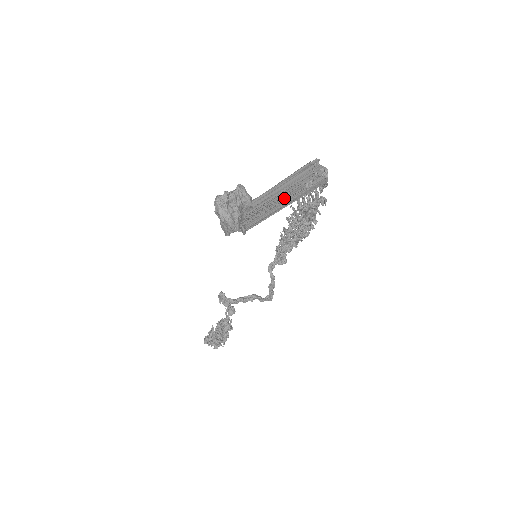
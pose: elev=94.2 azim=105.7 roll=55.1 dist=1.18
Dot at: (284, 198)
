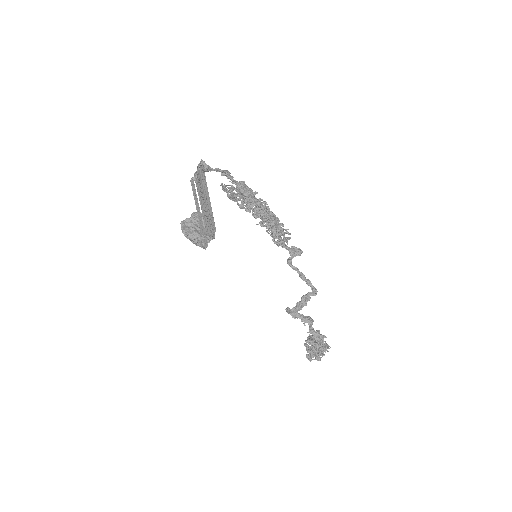
Dot at: (195, 197)
